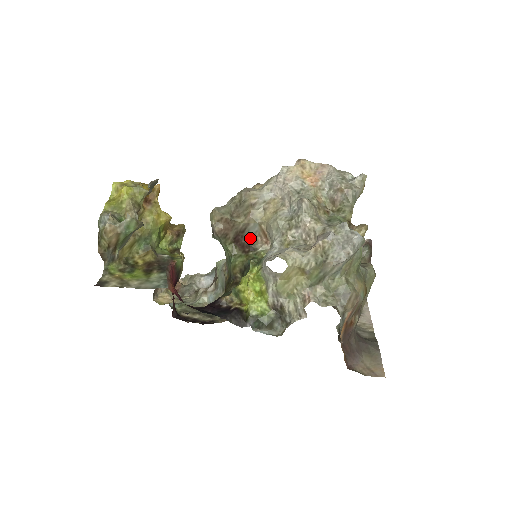
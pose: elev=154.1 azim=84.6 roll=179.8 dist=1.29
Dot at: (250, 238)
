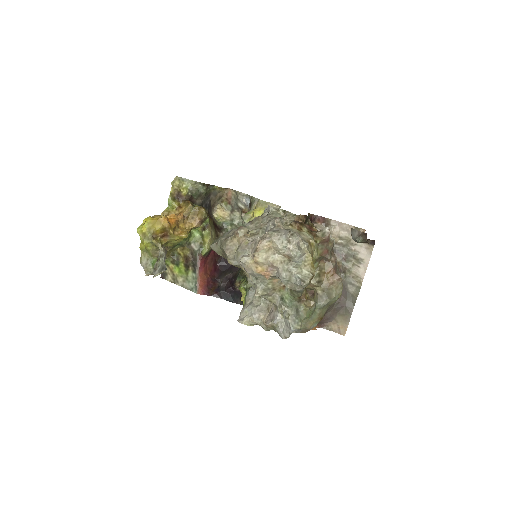
Dot at: occluded
